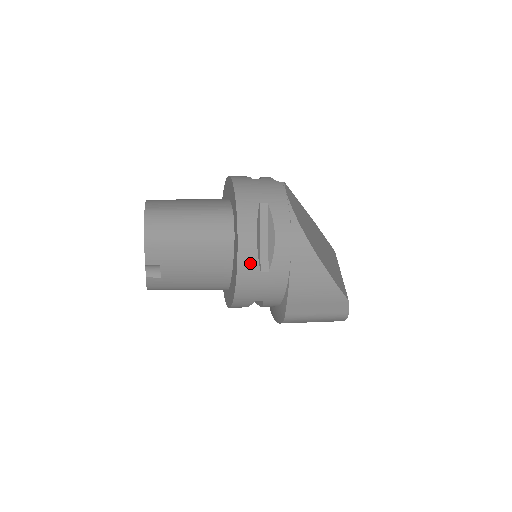
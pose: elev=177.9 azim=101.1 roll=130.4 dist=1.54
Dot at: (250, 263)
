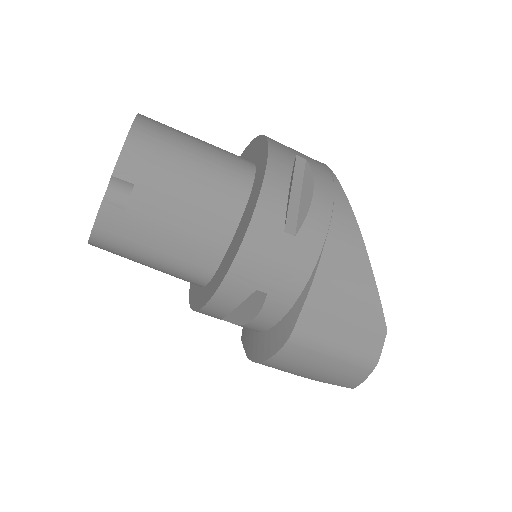
Dot at: (274, 212)
